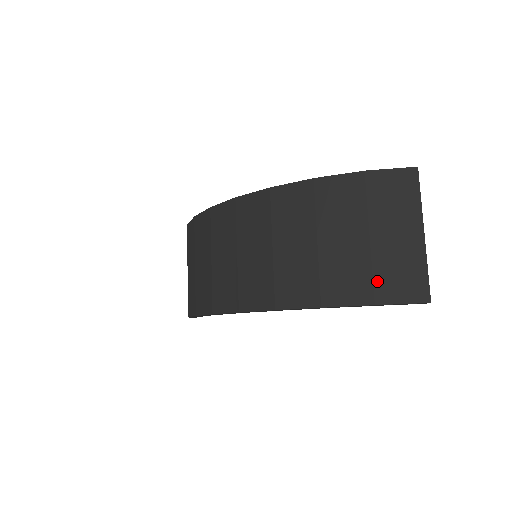
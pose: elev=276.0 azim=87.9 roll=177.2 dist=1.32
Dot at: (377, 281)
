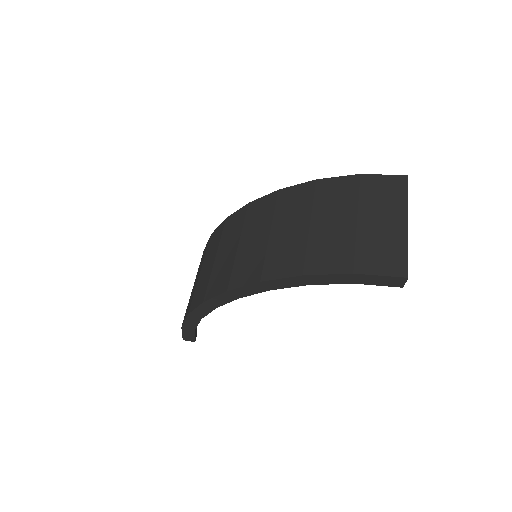
Dot at: (358, 254)
